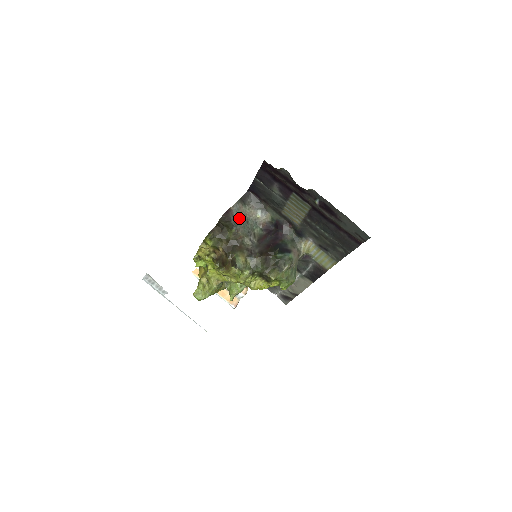
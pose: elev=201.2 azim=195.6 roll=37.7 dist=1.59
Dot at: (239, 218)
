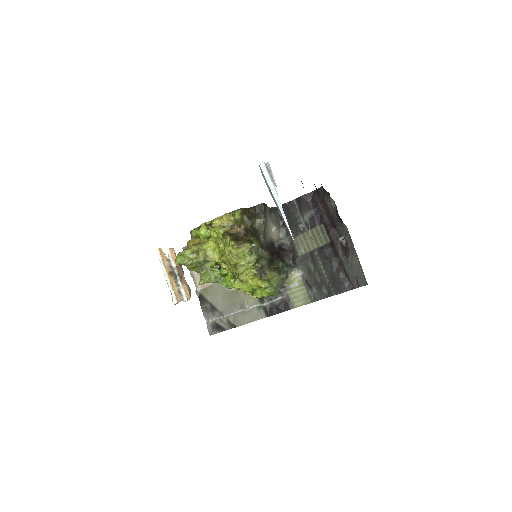
Dot at: (267, 217)
